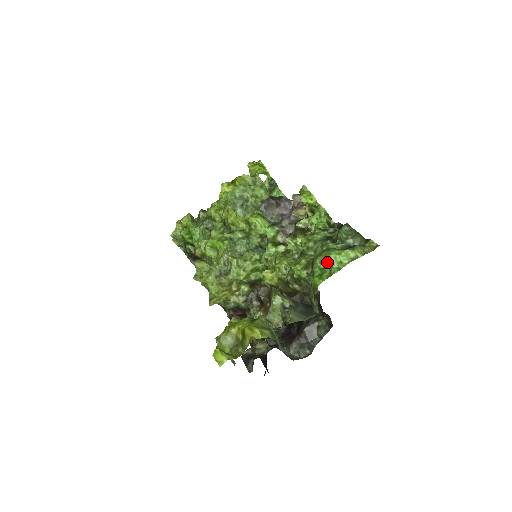
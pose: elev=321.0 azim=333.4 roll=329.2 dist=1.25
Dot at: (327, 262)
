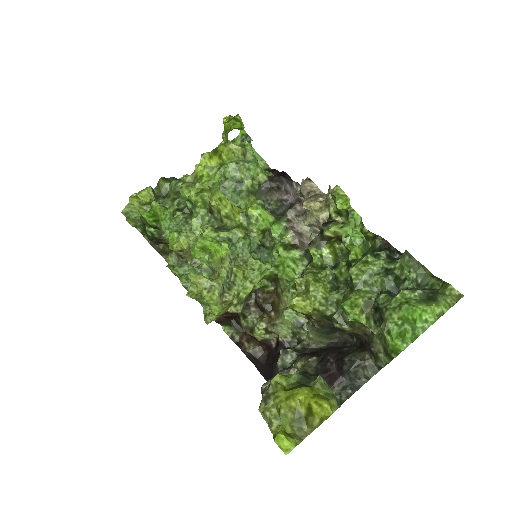
Dot at: (409, 319)
